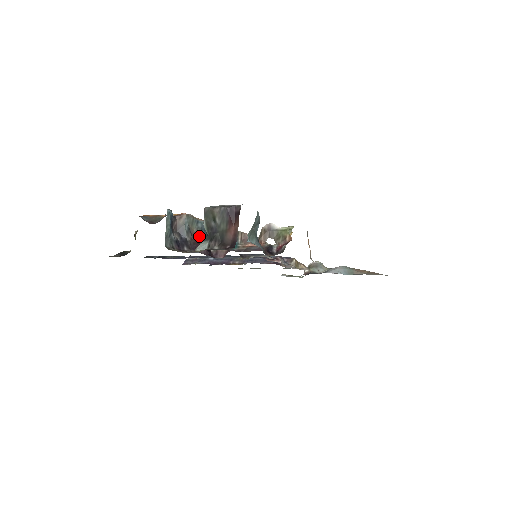
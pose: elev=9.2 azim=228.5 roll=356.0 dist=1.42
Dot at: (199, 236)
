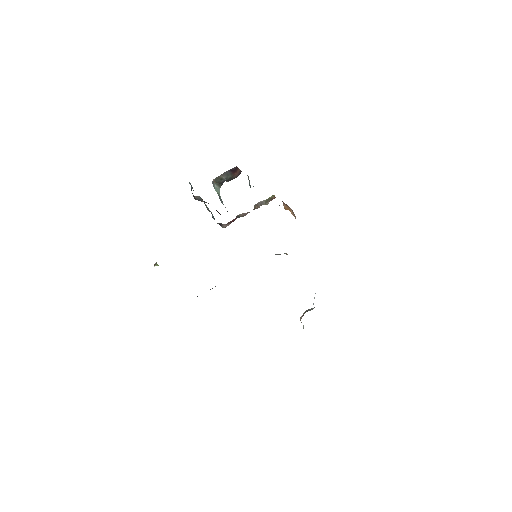
Dot at: occluded
